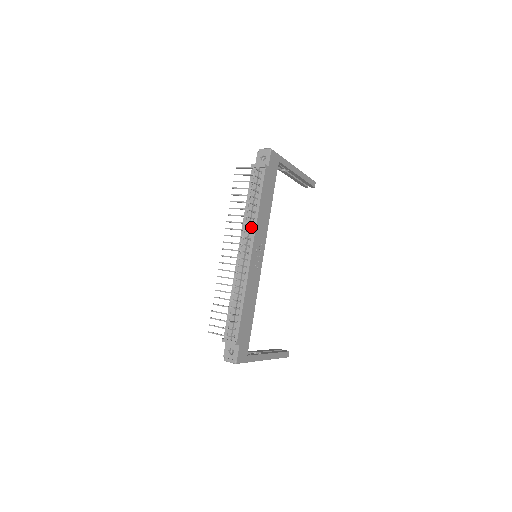
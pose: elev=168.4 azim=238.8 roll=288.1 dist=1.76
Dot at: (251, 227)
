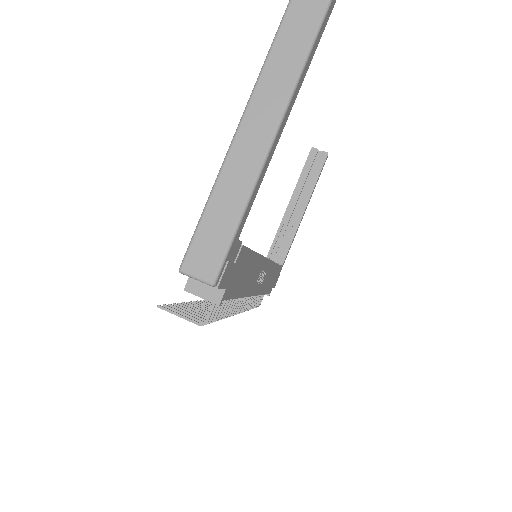
Dot at: occluded
